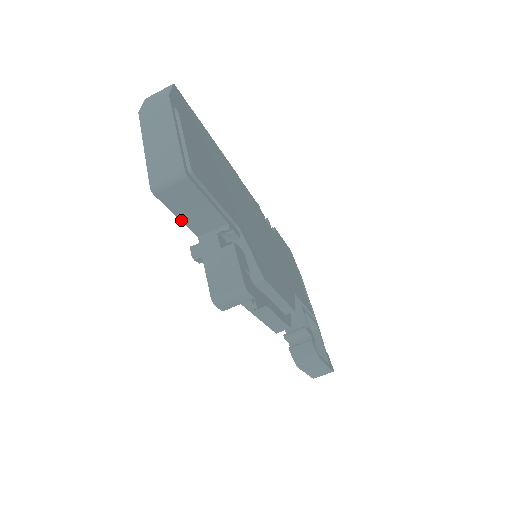
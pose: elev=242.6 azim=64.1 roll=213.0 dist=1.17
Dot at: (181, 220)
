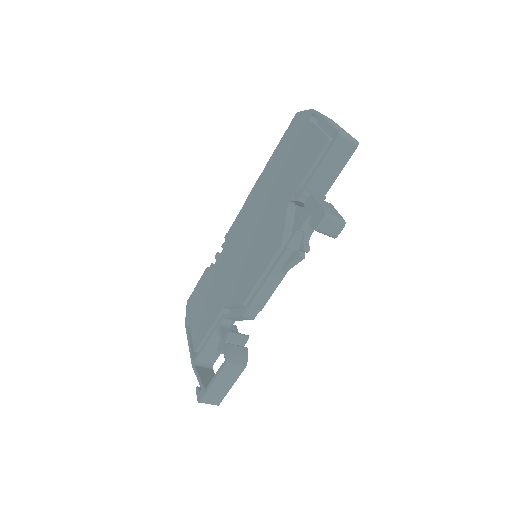
Dot at: (319, 166)
